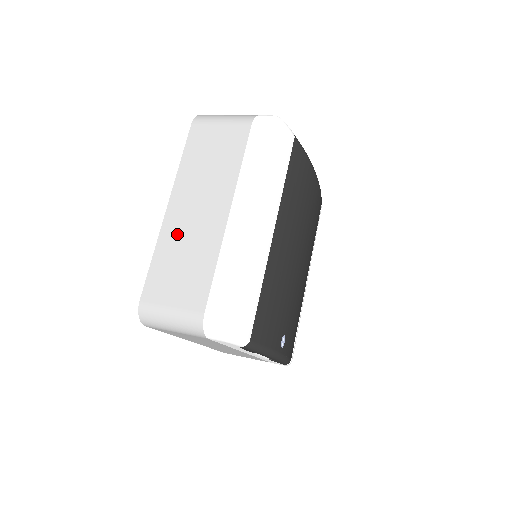
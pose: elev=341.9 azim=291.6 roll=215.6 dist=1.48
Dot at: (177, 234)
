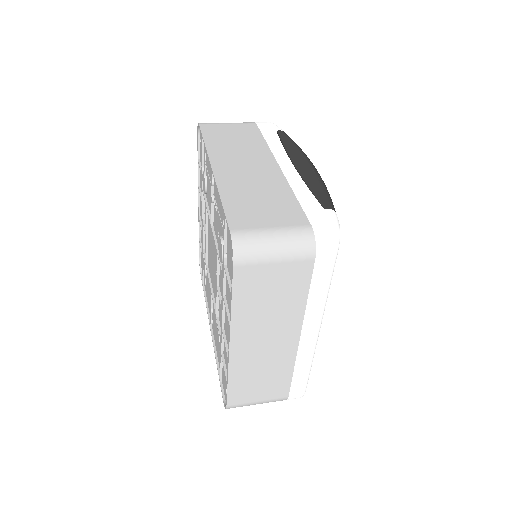
Dot at: (249, 362)
